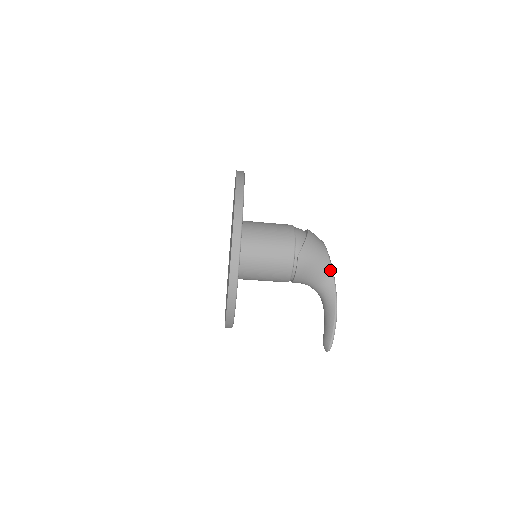
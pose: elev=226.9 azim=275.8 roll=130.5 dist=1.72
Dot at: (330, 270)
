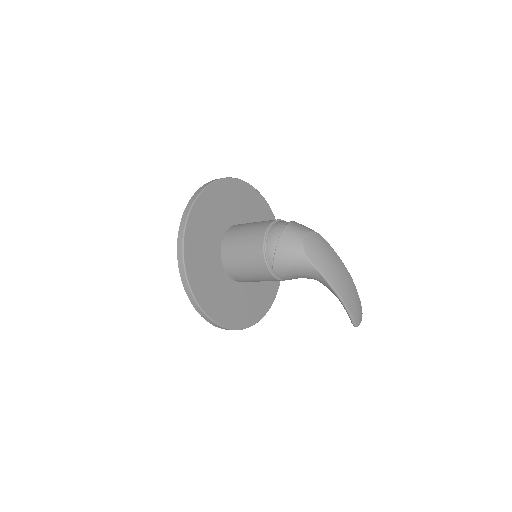
Dot at: (315, 271)
